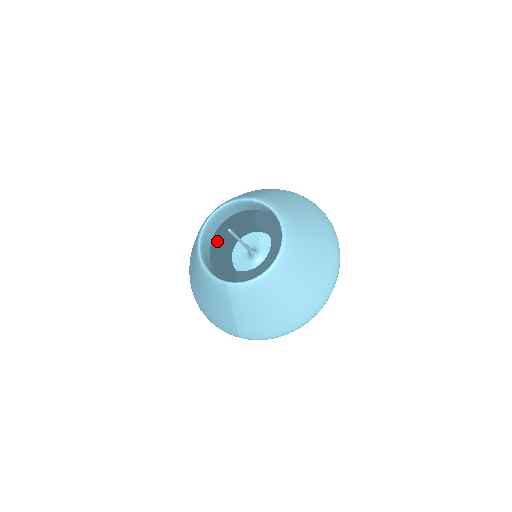
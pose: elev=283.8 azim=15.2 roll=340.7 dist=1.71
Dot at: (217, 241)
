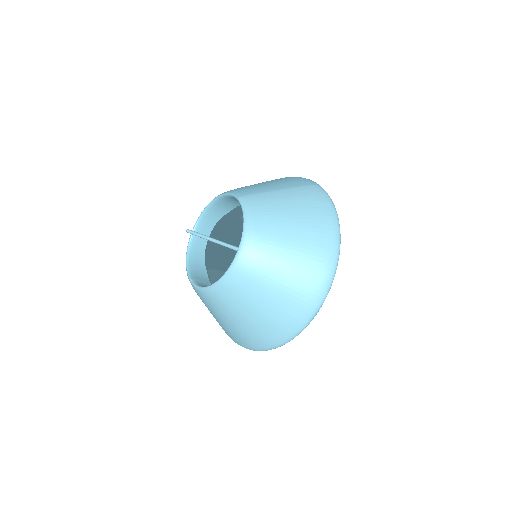
Dot at: (212, 230)
